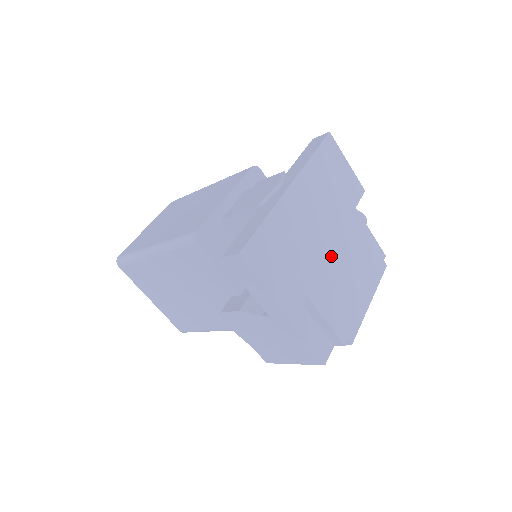
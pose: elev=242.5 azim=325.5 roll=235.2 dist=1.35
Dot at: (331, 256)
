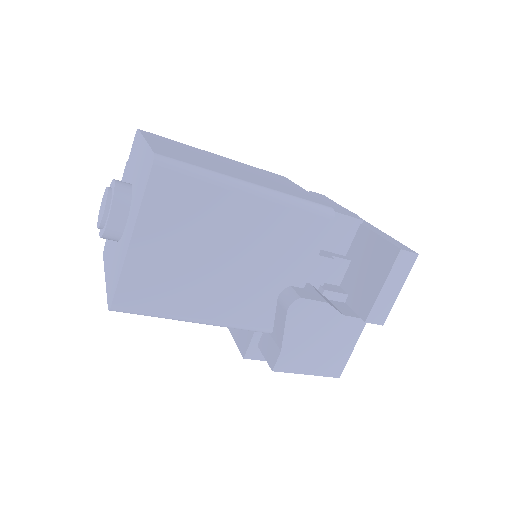
Dot at: occluded
